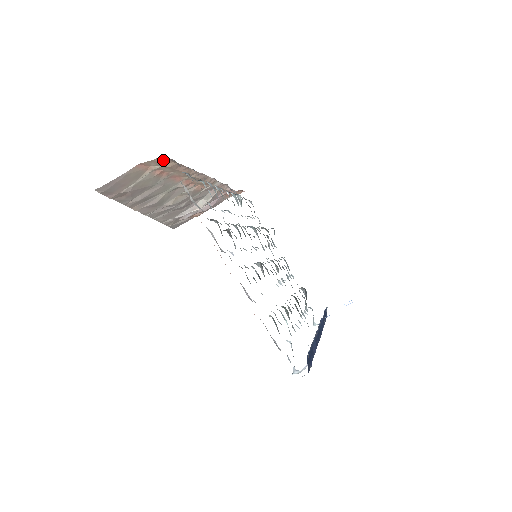
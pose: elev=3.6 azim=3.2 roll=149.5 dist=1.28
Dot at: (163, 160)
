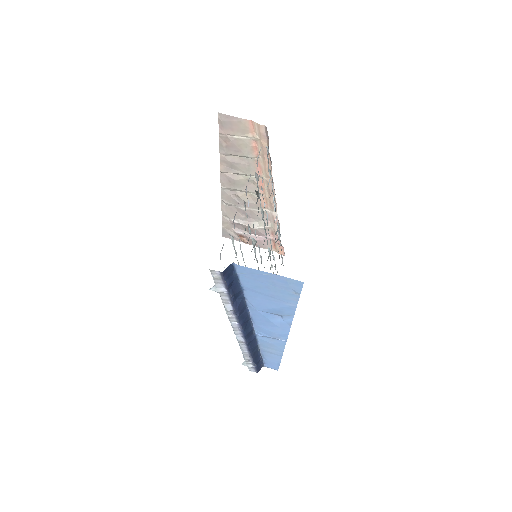
Dot at: (264, 133)
